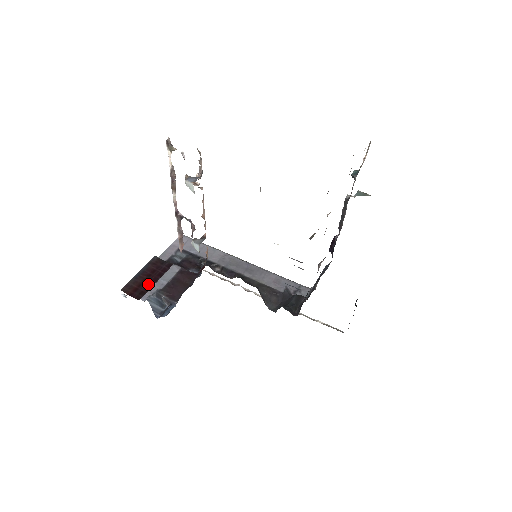
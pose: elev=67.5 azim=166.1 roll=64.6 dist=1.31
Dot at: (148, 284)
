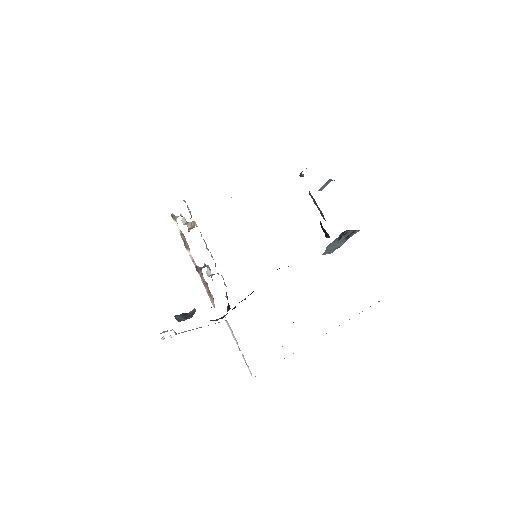
Dot at: occluded
